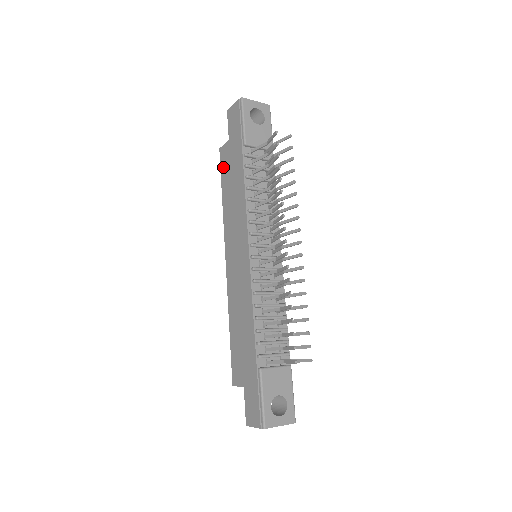
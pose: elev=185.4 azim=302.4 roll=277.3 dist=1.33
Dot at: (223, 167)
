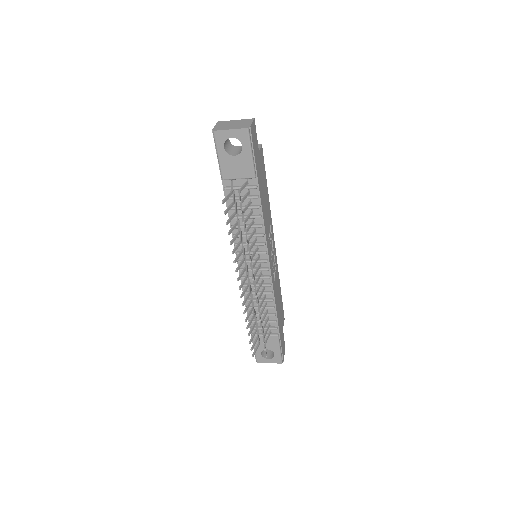
Dot at: occluded
